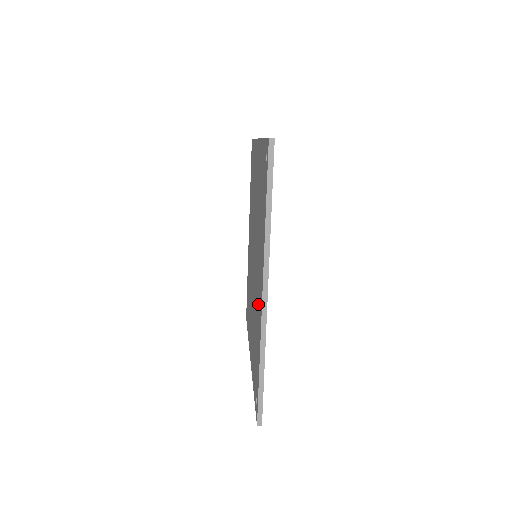
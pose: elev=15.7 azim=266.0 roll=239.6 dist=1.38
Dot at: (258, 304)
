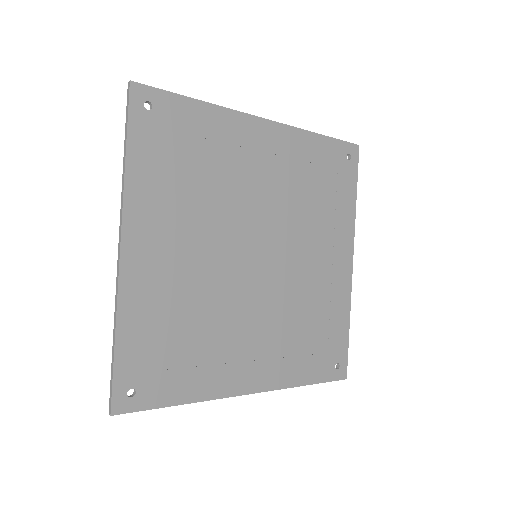
Dot at: (162, 278)
